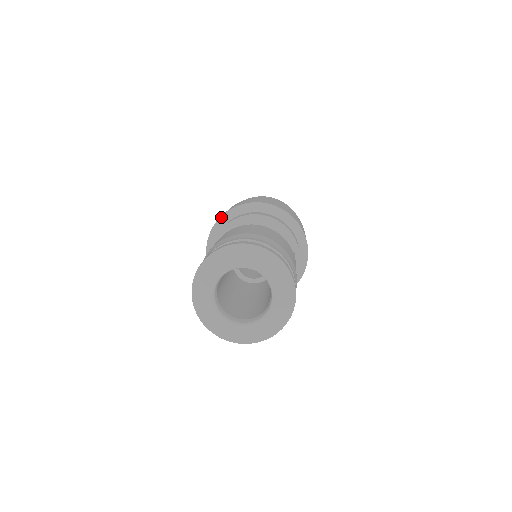
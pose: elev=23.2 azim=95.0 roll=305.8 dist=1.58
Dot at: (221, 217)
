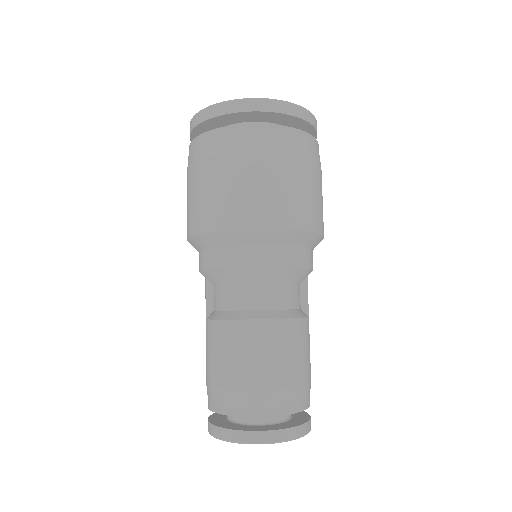
Dot at: (209, 234)
